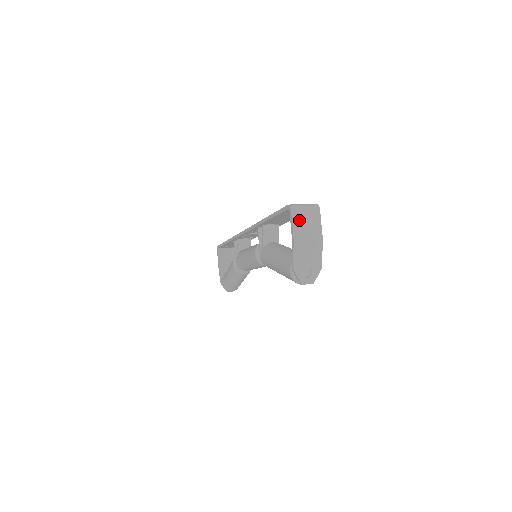
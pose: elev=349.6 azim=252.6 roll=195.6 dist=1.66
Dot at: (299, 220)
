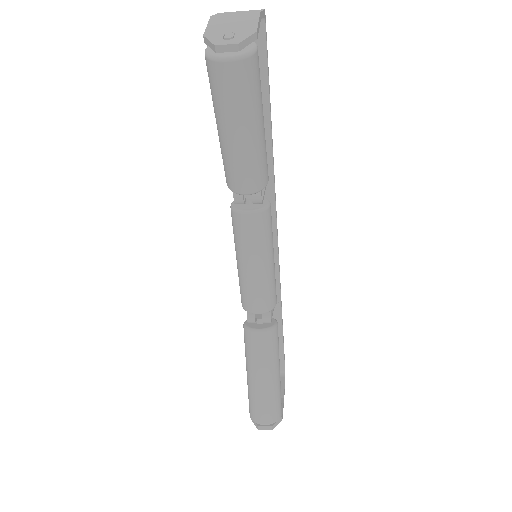
Dot at: (227, 13)
